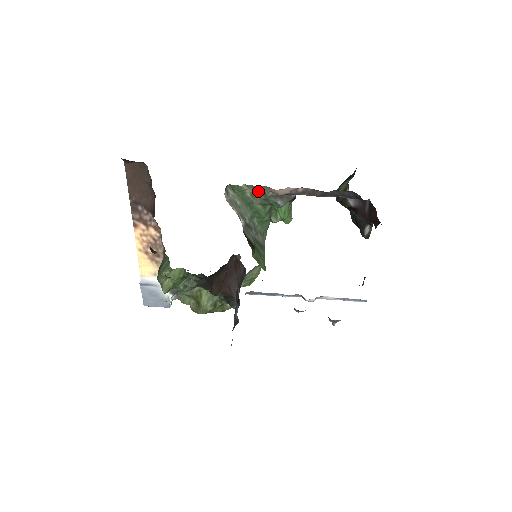
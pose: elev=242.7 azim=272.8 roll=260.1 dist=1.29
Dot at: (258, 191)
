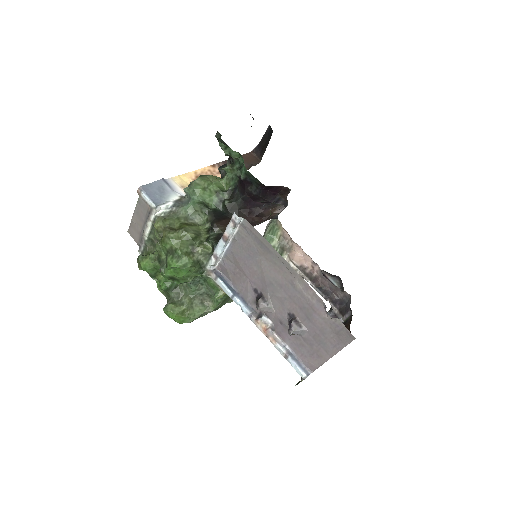
Dot at: (280, 249)
